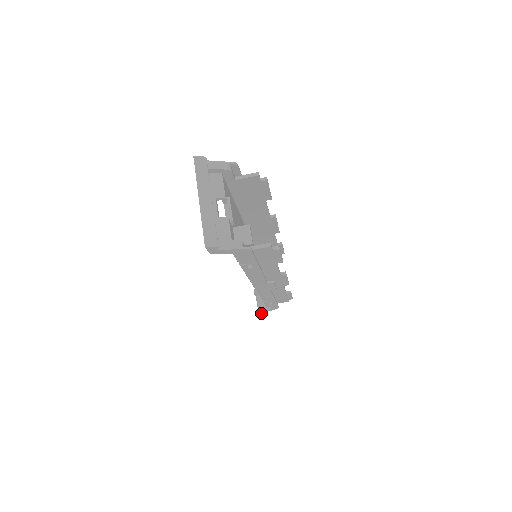
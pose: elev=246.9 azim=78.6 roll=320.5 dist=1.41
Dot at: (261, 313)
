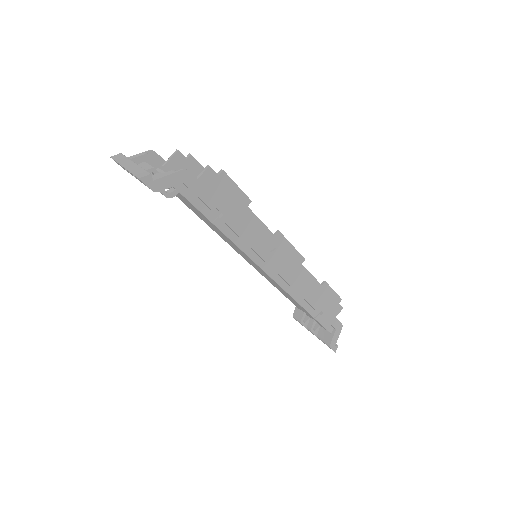
Dot at: (334, 348)
